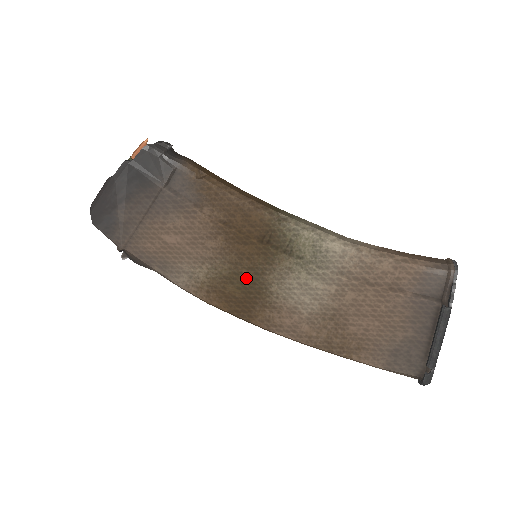
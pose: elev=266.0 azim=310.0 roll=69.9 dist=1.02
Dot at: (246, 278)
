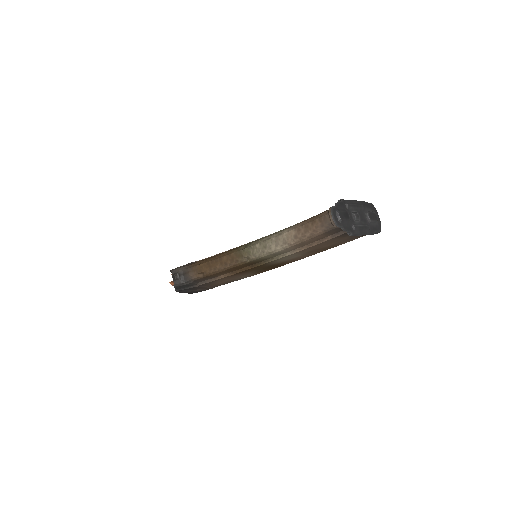
Dot at: (264, 268)
